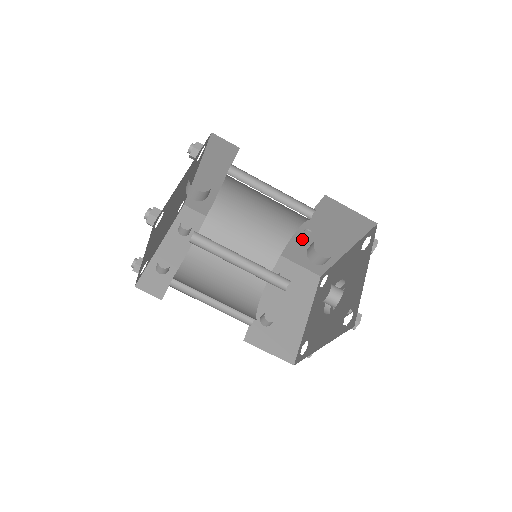
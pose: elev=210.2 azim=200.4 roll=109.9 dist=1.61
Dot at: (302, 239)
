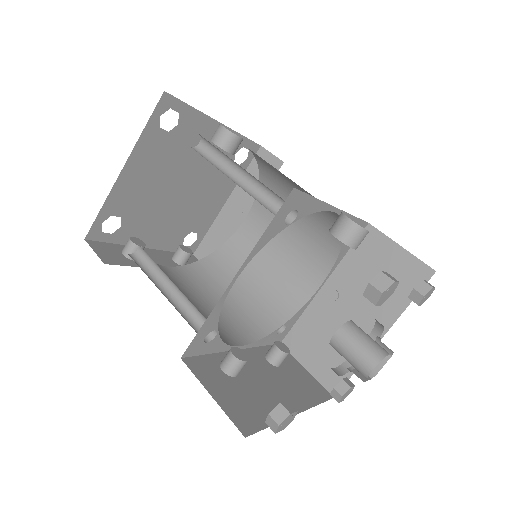
Dot at: (322, 310)
